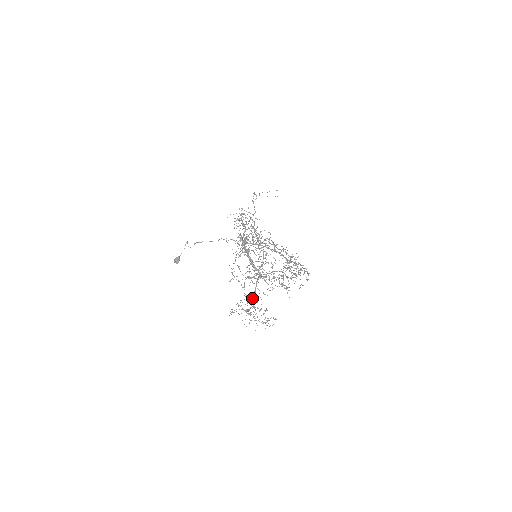
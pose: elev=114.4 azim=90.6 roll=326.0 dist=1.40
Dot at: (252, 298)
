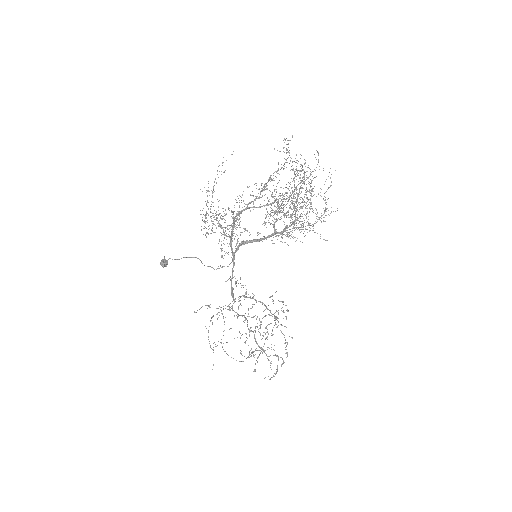
Dot at: (288, 237)
